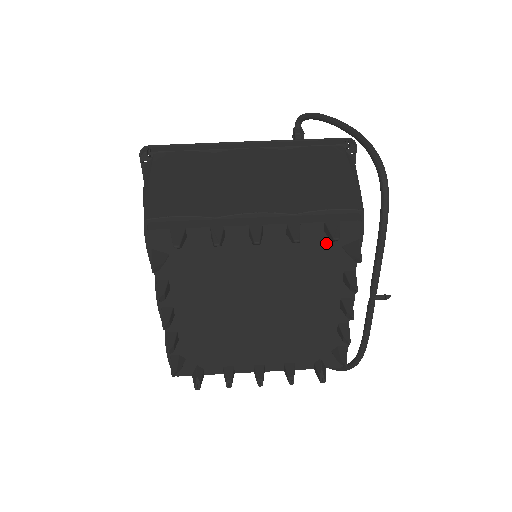
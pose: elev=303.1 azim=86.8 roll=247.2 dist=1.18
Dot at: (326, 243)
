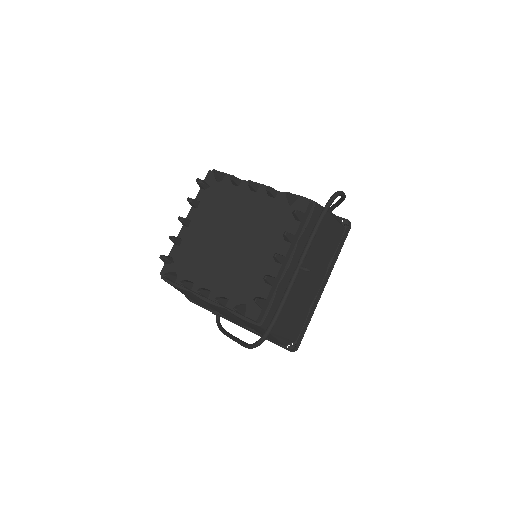
Dot at: (286, 209)
